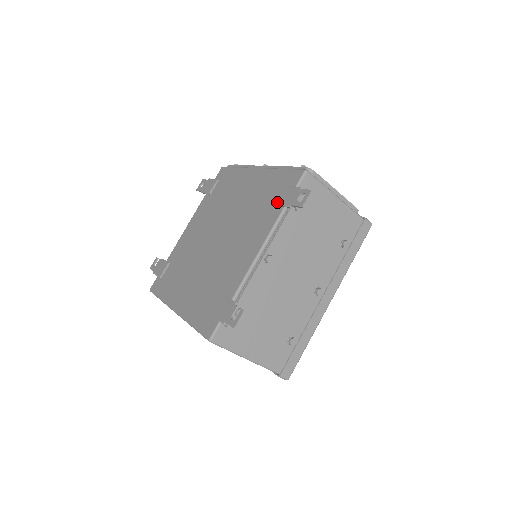
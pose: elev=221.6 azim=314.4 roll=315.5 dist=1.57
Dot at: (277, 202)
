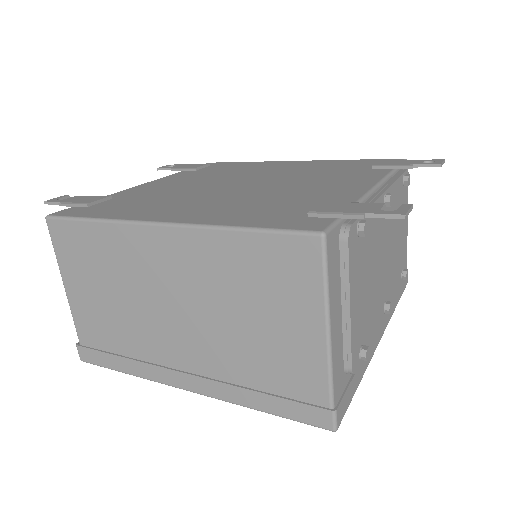
Dot at: (379, 164)
